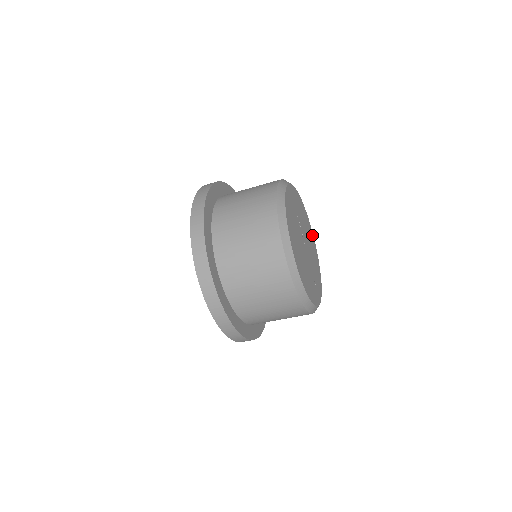
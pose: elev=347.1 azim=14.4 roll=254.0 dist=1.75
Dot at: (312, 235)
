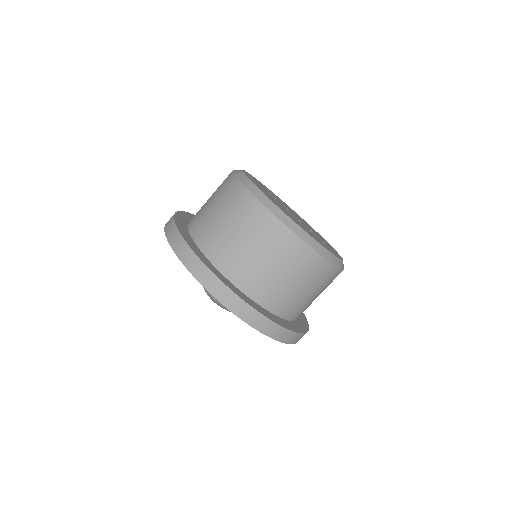
Dot at: occluded
